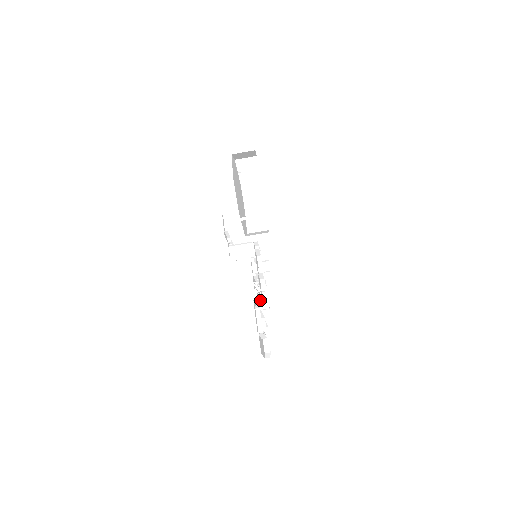
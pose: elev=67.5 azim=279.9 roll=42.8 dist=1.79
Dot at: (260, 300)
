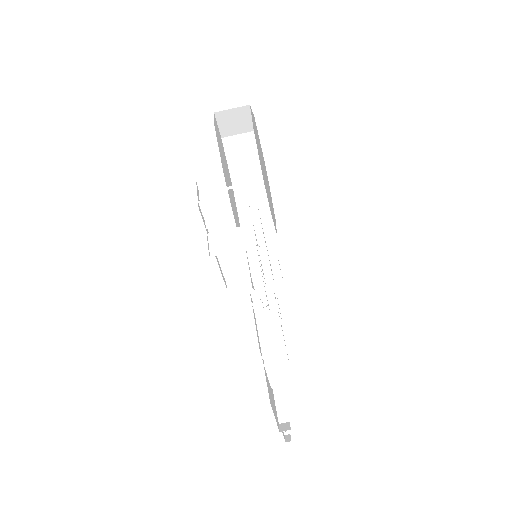
Dot at: (265, 315)
